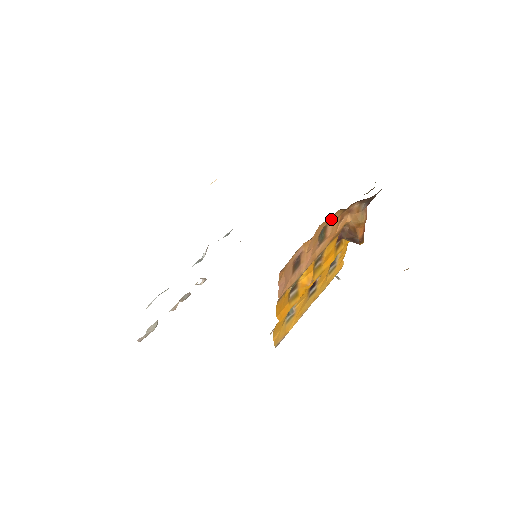
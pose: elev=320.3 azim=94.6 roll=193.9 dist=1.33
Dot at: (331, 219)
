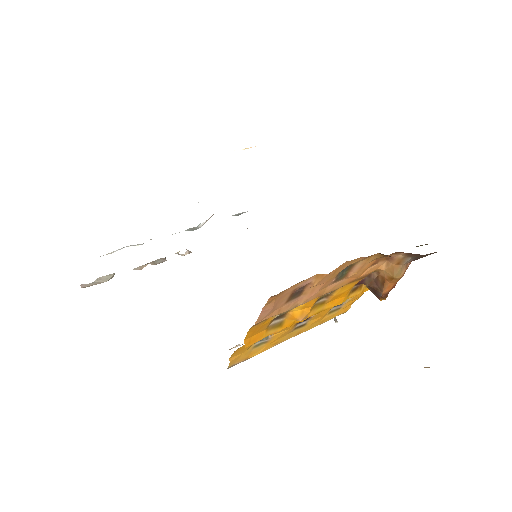
Dot at: (364, 259)
